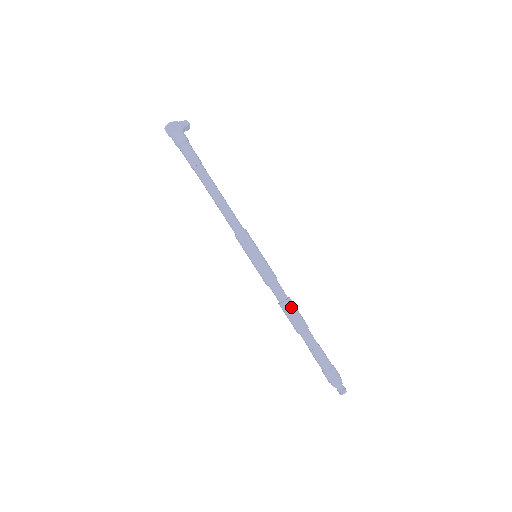
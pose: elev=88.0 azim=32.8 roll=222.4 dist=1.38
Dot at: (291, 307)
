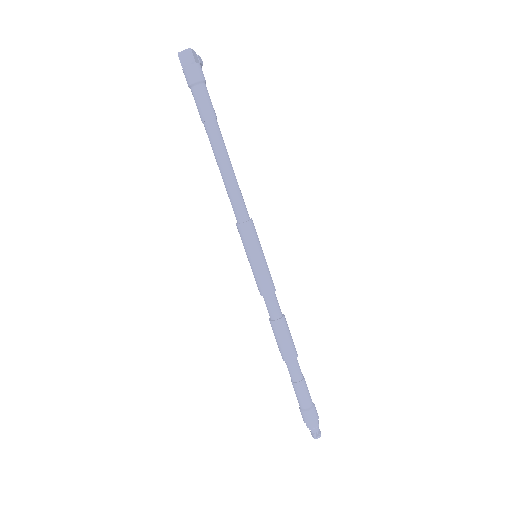
Dot at: (286, 327)
